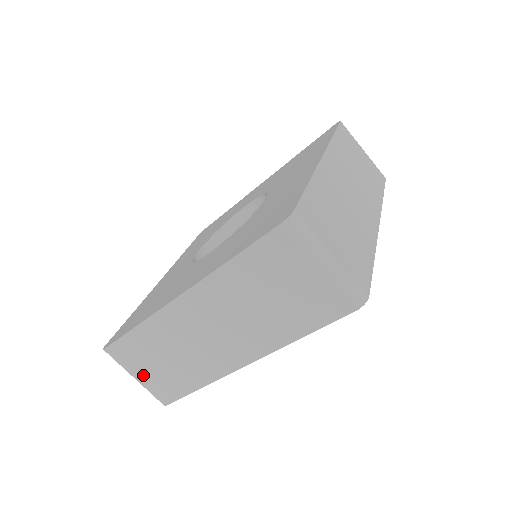
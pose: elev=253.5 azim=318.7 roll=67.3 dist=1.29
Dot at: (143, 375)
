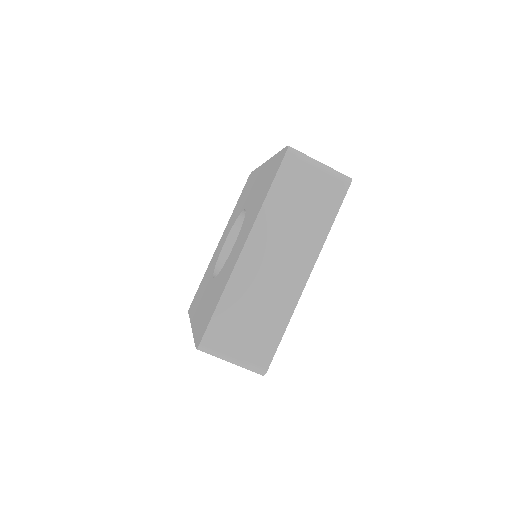
Dot at: occluded
